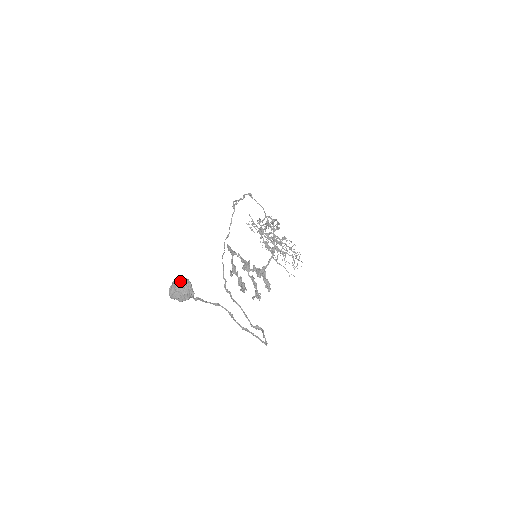
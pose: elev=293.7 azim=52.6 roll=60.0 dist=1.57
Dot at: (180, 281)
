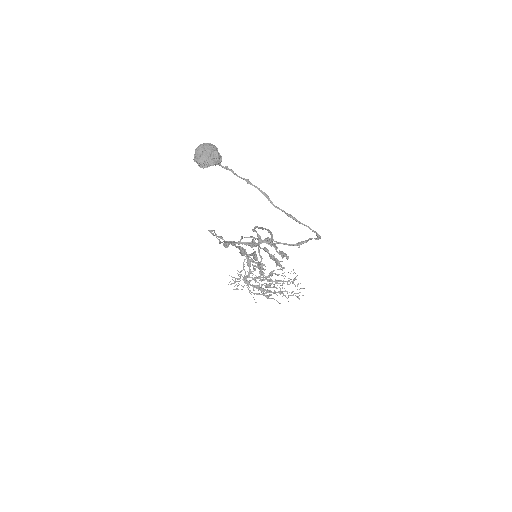
Dot at: (202, 144)
